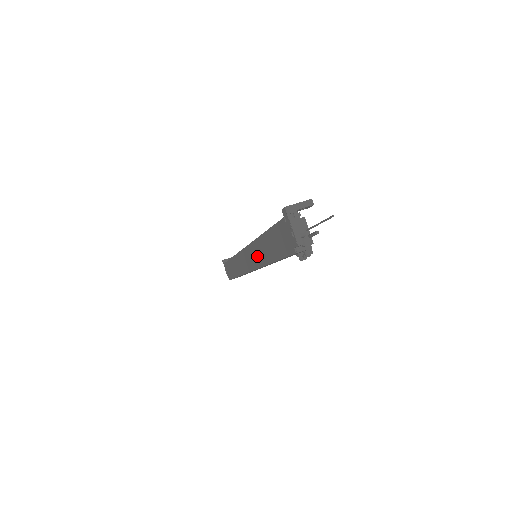
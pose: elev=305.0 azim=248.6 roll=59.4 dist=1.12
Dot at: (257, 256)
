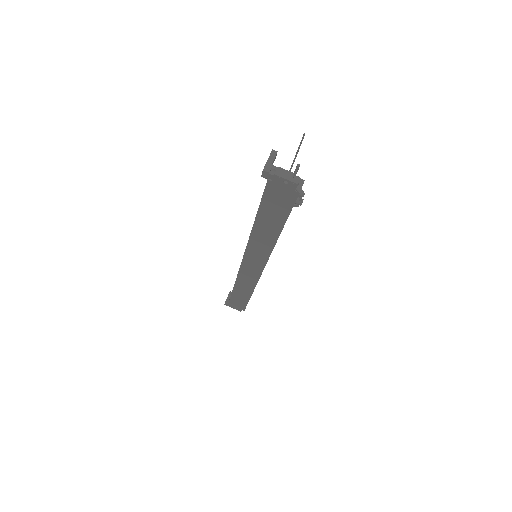
Dot at: (261, 249)
